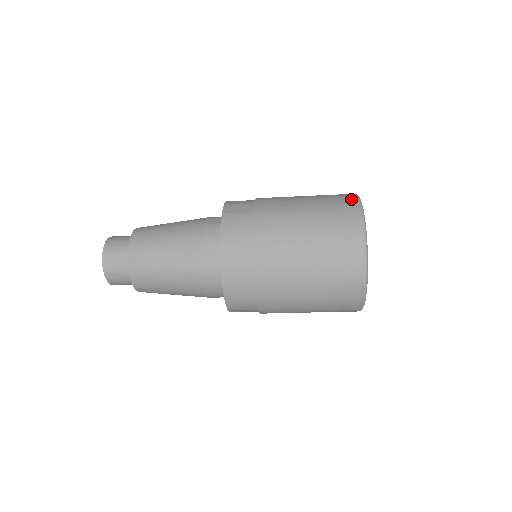
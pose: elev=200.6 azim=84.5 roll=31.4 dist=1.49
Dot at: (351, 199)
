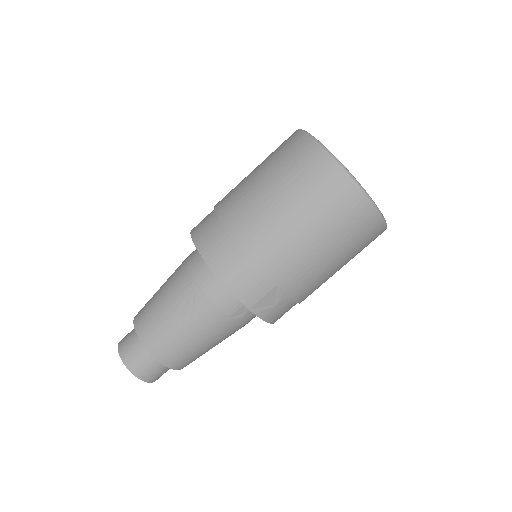
Dot at: occluded
